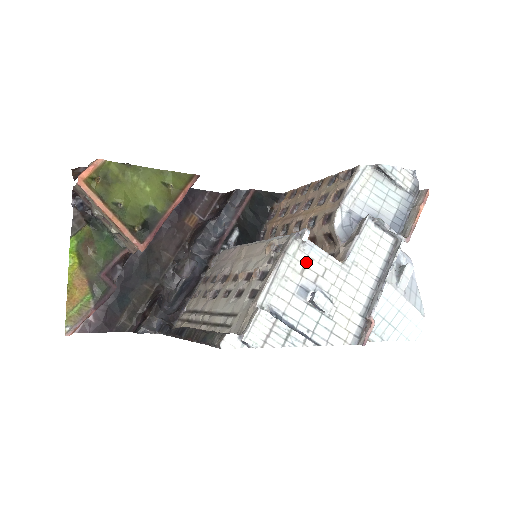
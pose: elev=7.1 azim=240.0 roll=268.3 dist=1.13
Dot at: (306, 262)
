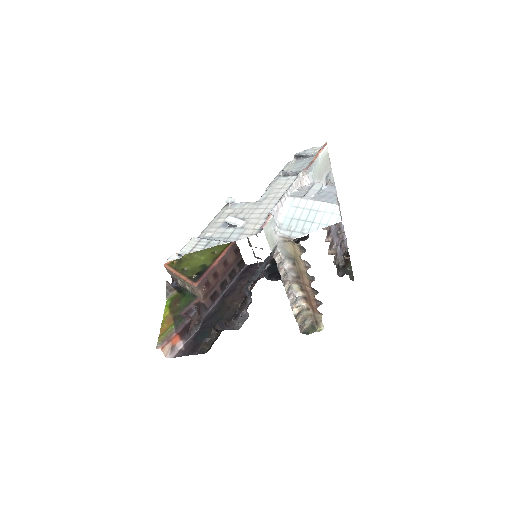
Dot at: (231, 212)
